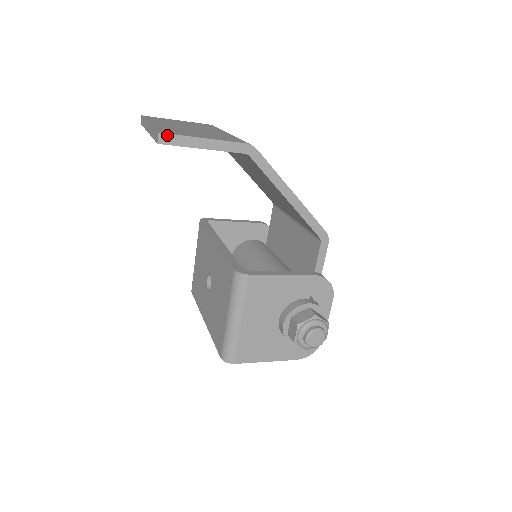
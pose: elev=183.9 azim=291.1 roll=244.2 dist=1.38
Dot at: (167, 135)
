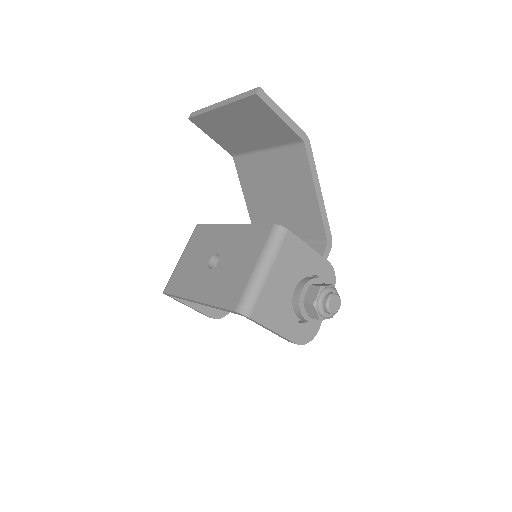
Dot at: (264, 92)
